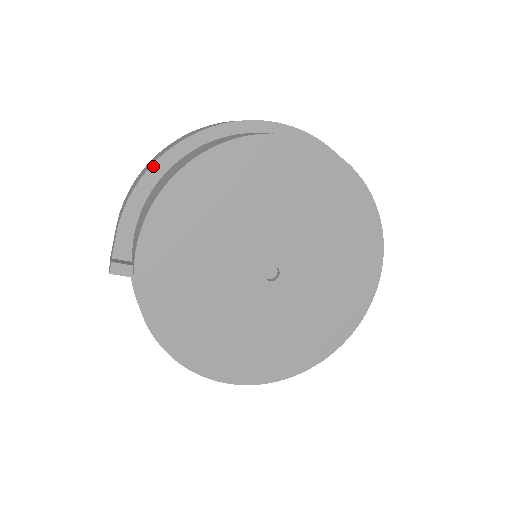
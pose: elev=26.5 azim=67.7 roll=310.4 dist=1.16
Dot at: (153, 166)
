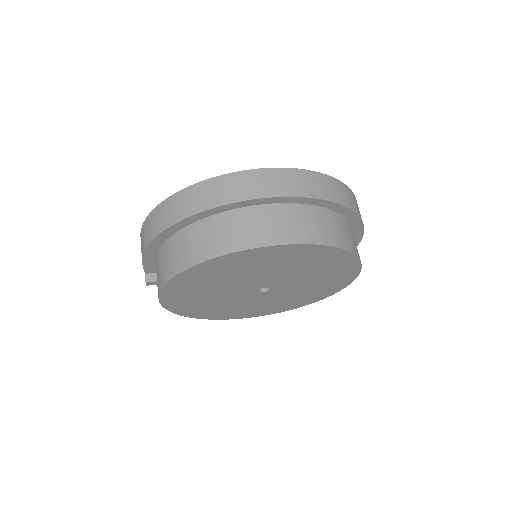
Dot at: (155, 239)
